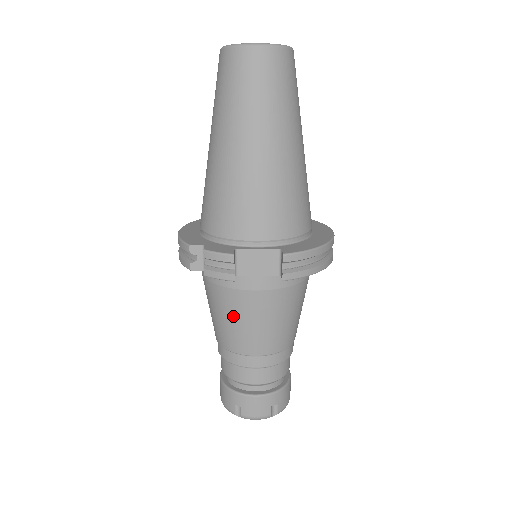
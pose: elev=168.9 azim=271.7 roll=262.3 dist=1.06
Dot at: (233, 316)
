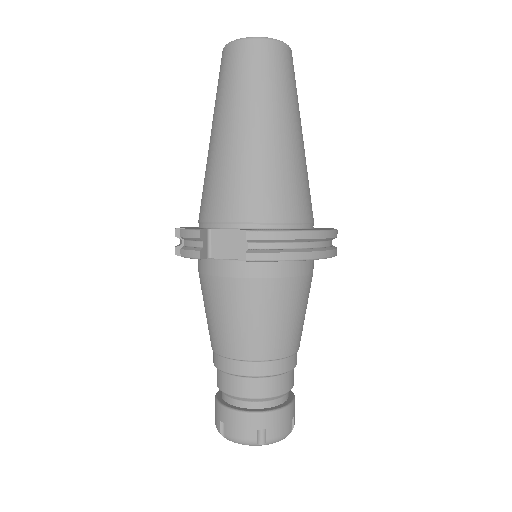
Dot at: (214, 309)
